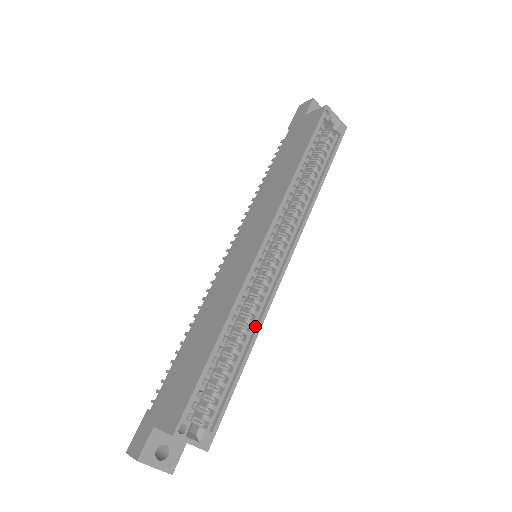
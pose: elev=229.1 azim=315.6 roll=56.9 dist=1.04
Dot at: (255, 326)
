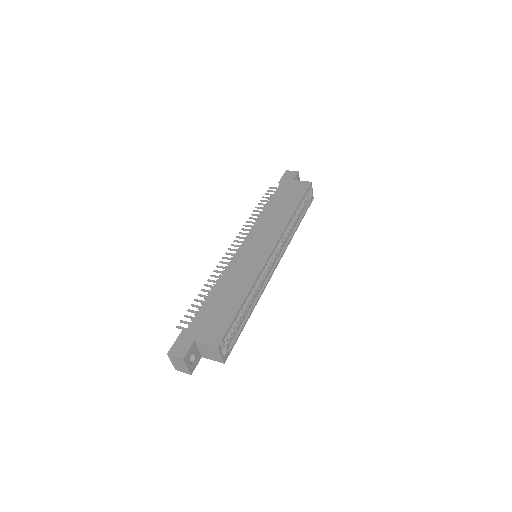
Dot at: (256, 298)
